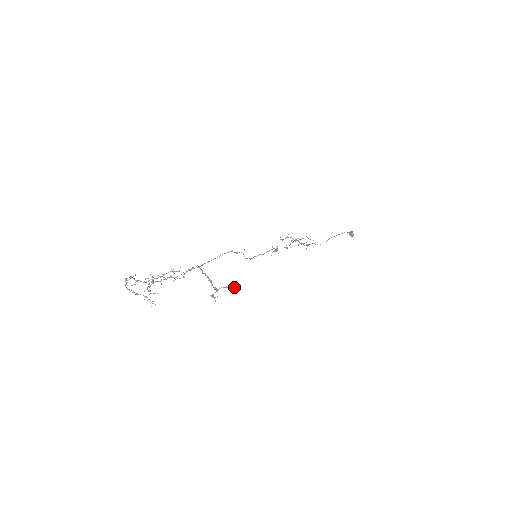
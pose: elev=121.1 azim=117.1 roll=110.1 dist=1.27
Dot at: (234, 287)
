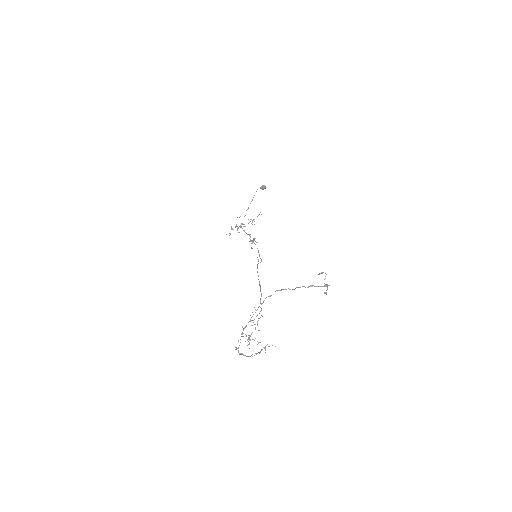
Dot at: occluded
